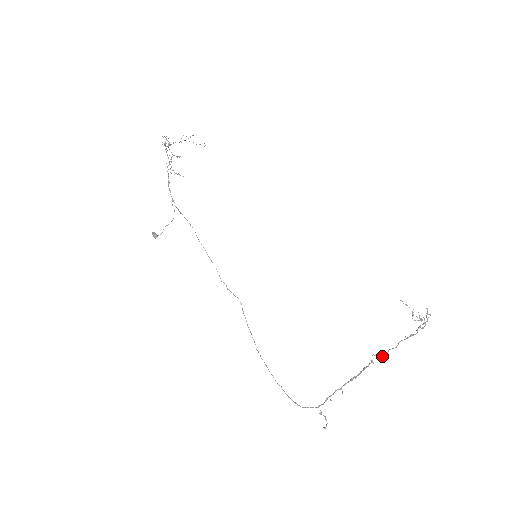
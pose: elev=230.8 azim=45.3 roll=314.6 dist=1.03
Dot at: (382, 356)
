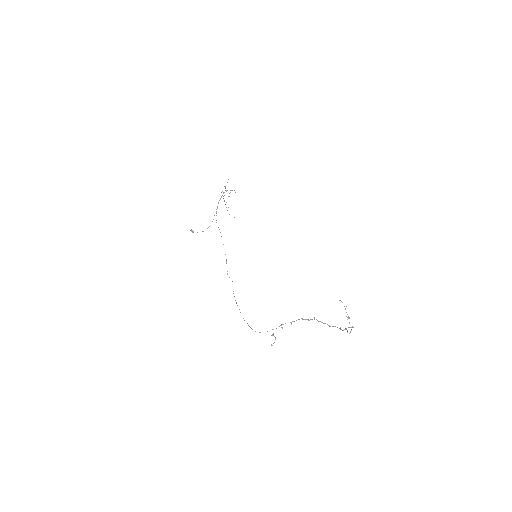
Dot at: occluded
